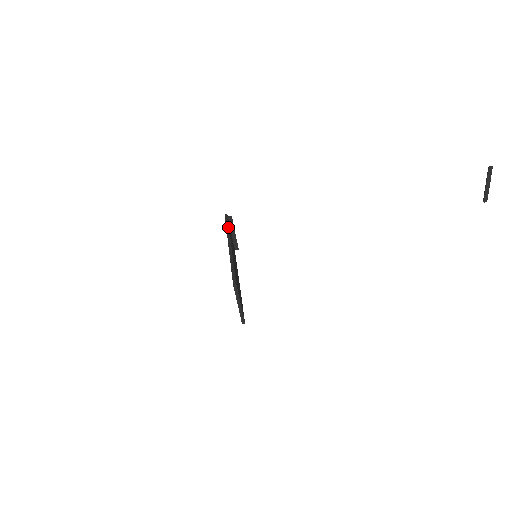
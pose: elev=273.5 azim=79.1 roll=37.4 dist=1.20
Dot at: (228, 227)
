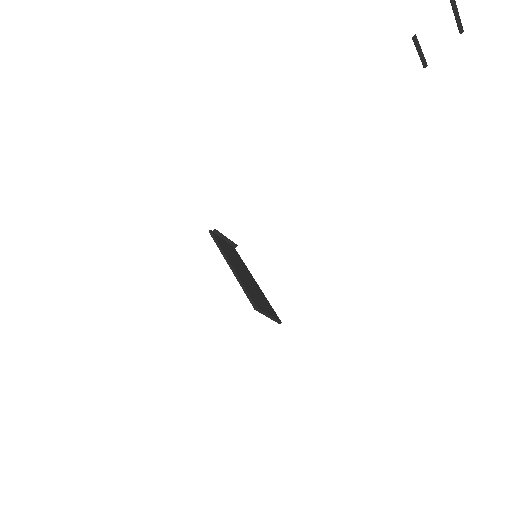
Dot at: (219, 246)
